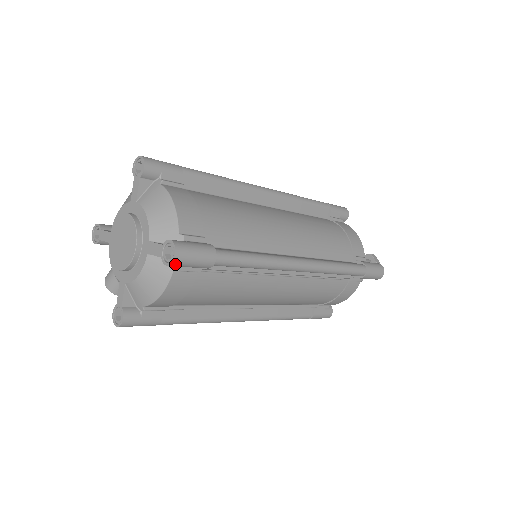
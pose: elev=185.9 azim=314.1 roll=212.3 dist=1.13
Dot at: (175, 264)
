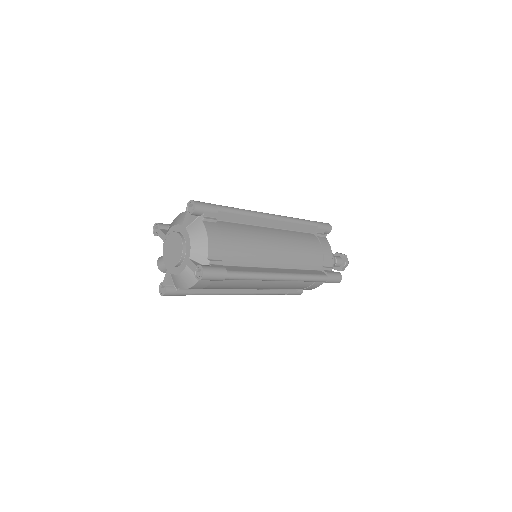
Dot at: occluded
